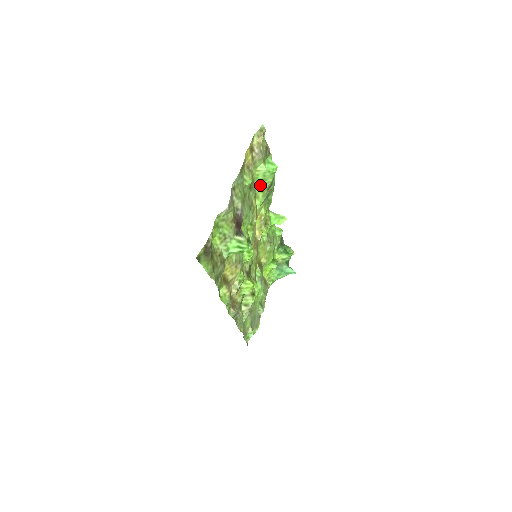
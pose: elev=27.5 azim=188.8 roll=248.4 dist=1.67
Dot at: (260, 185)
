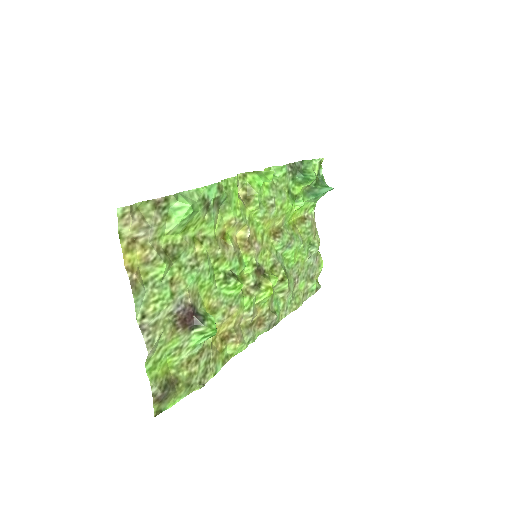
Dot at: (190, 227)
